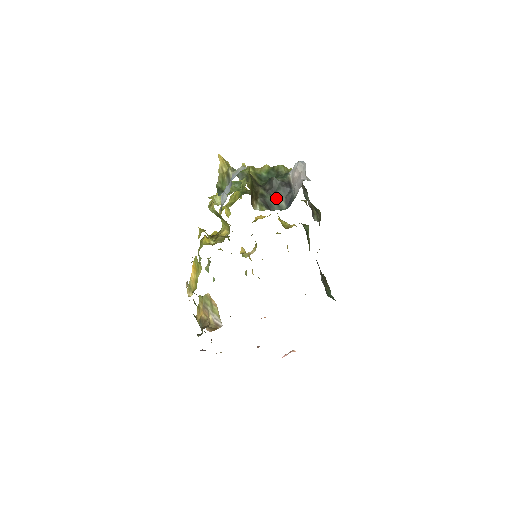
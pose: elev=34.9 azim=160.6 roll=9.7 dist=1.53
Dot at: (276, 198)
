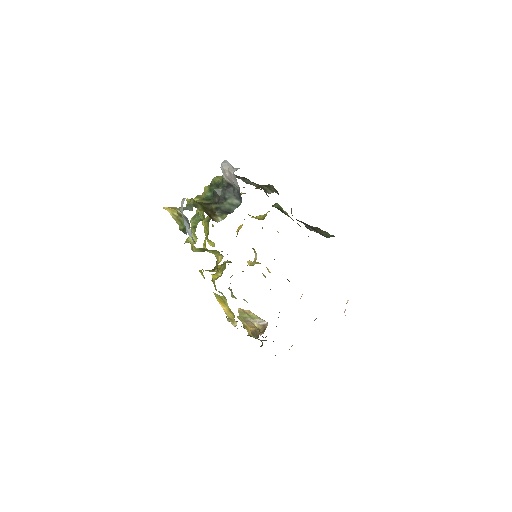
Dot at: (228, 202)
